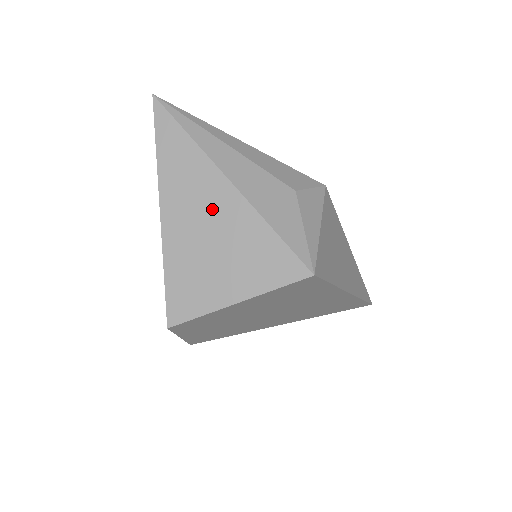
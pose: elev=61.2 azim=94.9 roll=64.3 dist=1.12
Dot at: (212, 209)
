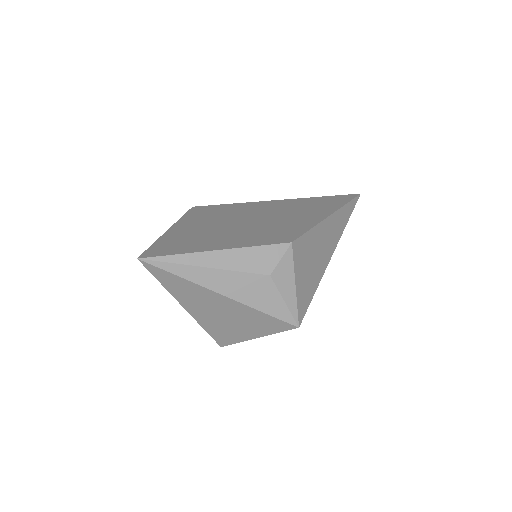
Dot at: (218, 307)
